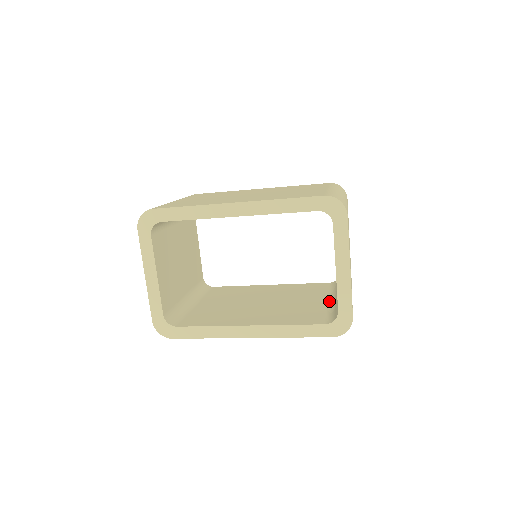
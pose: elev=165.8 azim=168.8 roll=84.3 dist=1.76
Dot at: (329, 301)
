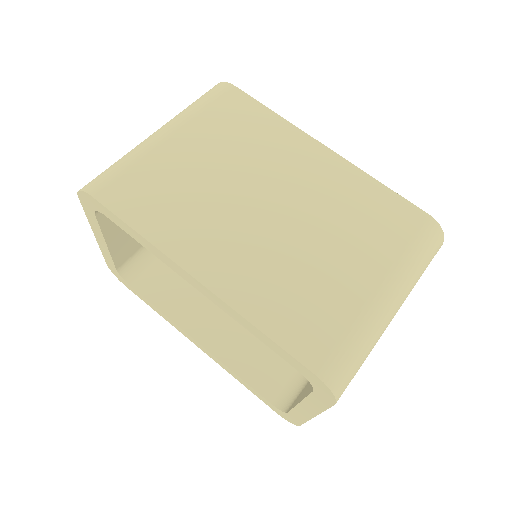
Dot at: occluded
